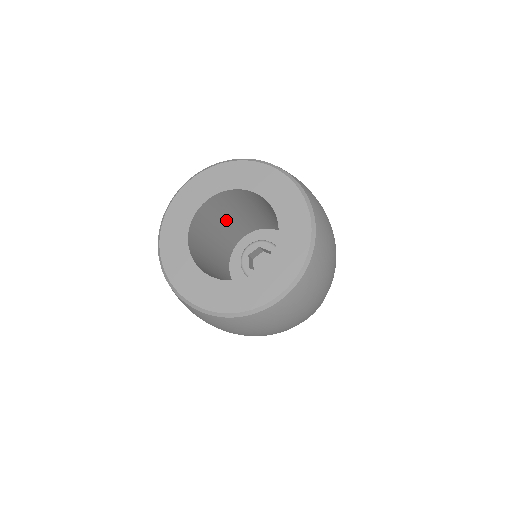
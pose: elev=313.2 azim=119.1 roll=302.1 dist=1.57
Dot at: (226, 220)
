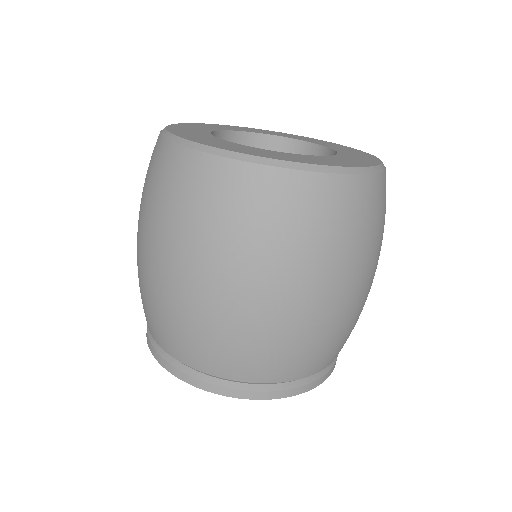
Dot at: occluded
